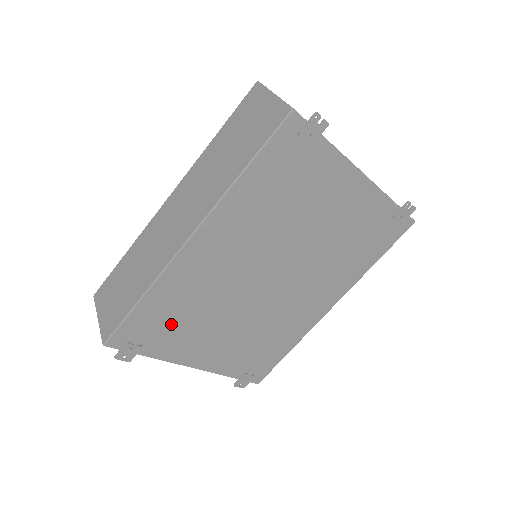
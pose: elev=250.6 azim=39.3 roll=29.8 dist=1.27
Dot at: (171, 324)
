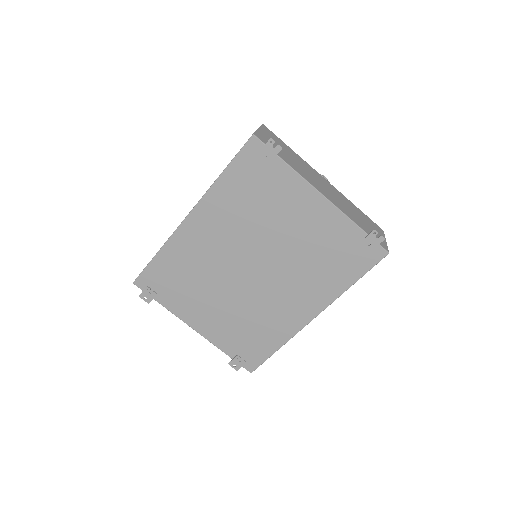
Dot at: (177, 283)
